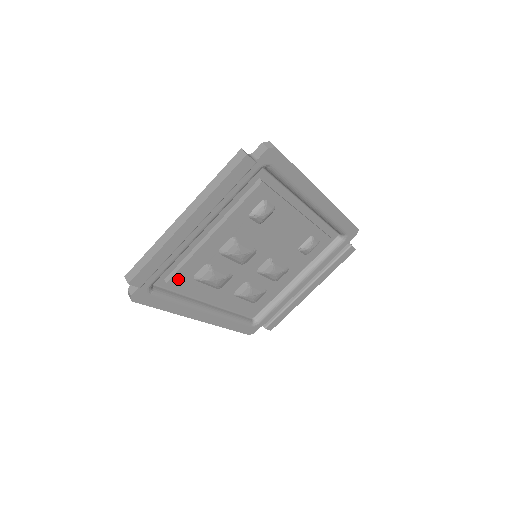
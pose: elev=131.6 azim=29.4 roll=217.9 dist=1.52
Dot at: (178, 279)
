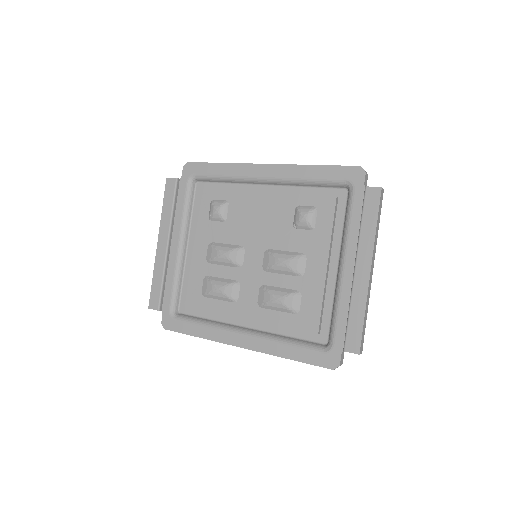
Dot at: (191, 300)
